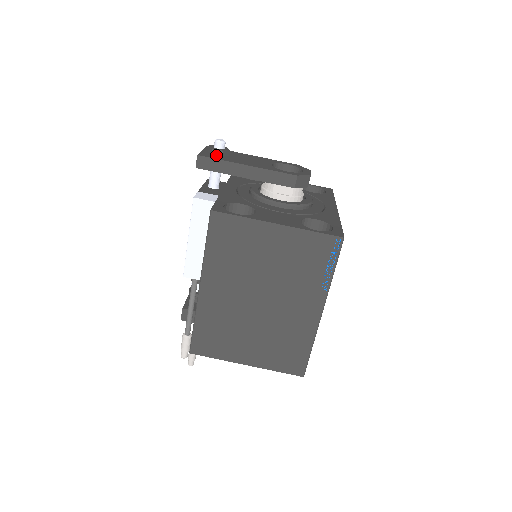
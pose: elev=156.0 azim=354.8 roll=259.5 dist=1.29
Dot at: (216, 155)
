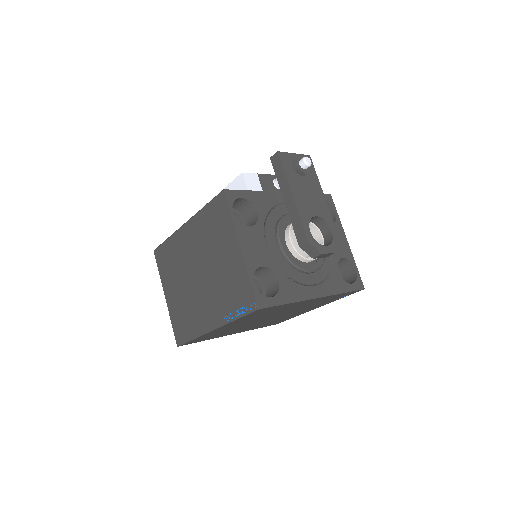
Dot at: (293, 166)
